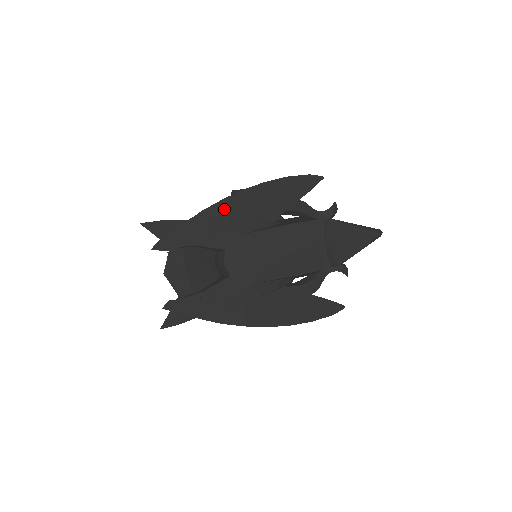
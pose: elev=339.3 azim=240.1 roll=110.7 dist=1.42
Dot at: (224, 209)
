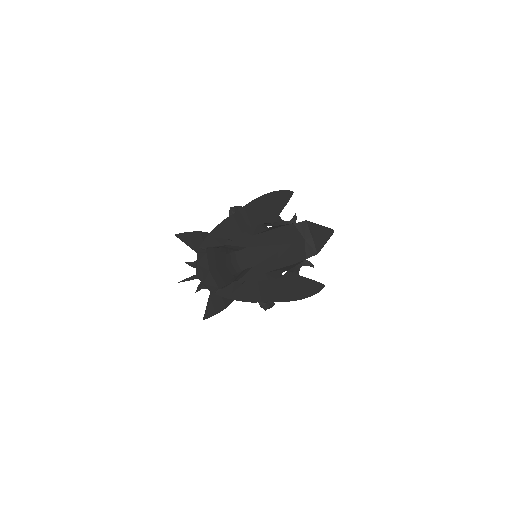
Dot at: (245, 214)
